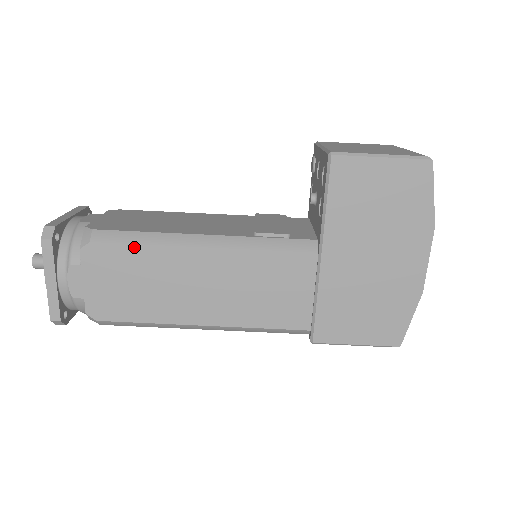
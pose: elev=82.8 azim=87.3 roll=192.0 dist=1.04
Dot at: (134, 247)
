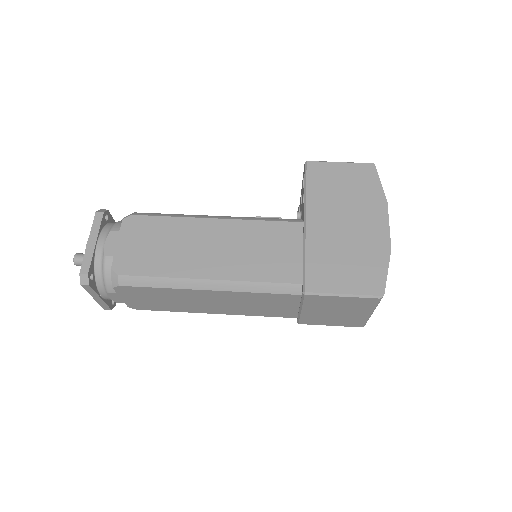
Dot at: (164, 218)
